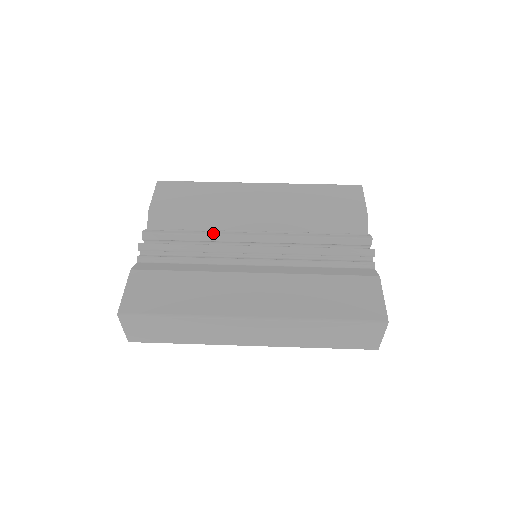
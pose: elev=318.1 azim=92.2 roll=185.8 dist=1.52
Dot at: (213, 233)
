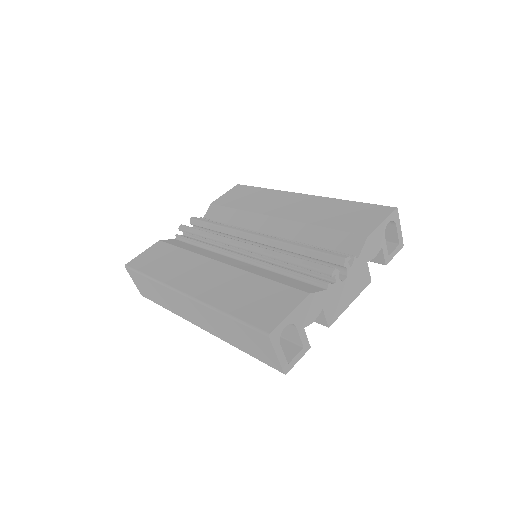
Dot at: (229, 227)
